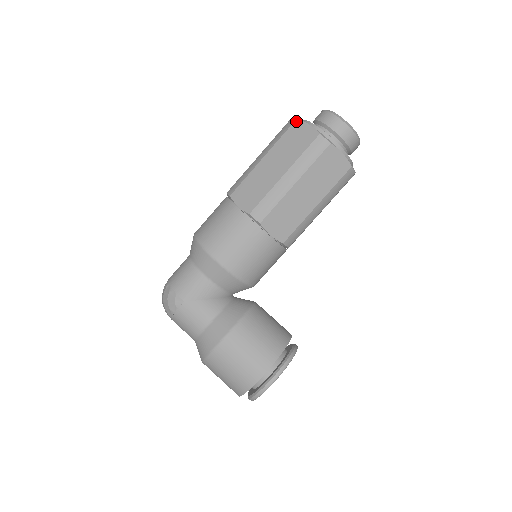
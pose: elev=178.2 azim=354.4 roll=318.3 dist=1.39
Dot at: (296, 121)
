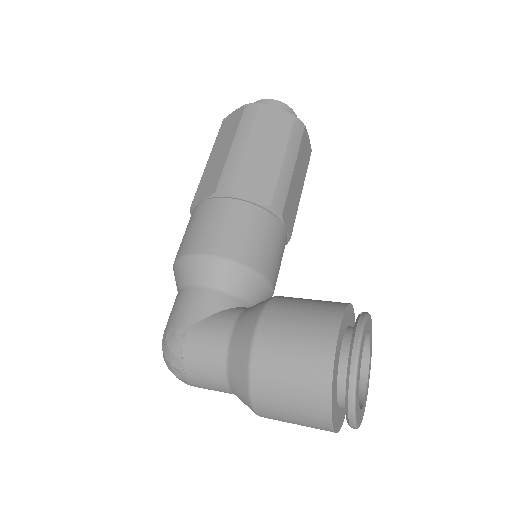
Dot at: (223, 121)
